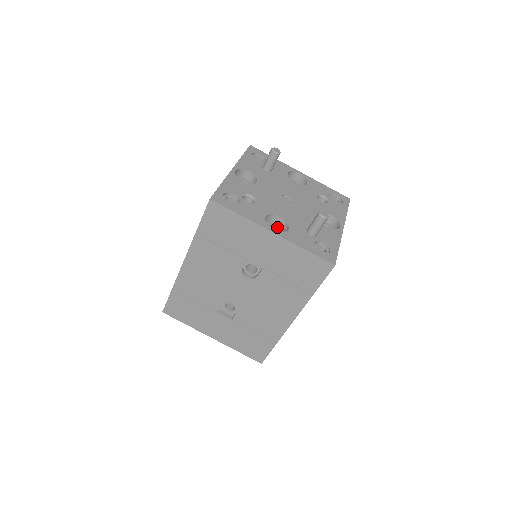
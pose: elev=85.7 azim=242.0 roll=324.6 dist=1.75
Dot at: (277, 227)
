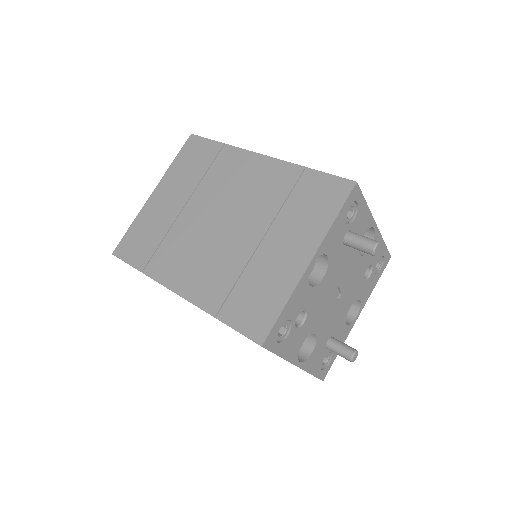
Dot at: occluded
